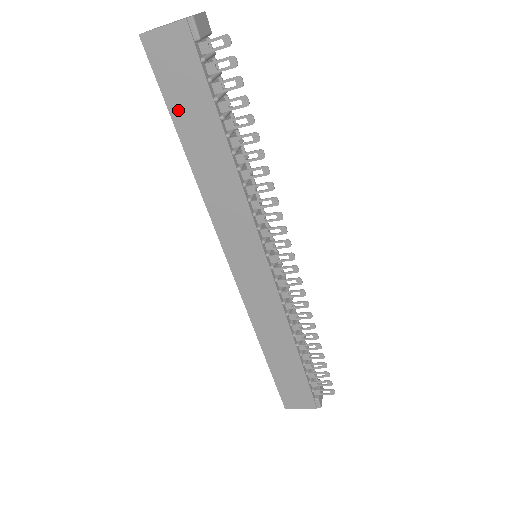
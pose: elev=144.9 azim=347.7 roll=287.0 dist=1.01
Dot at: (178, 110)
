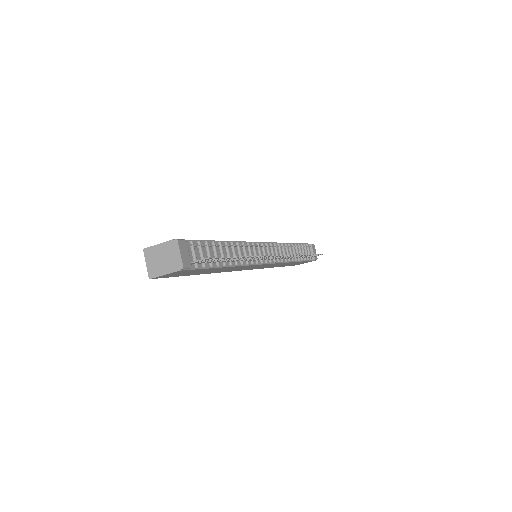
Dot at: occluded
